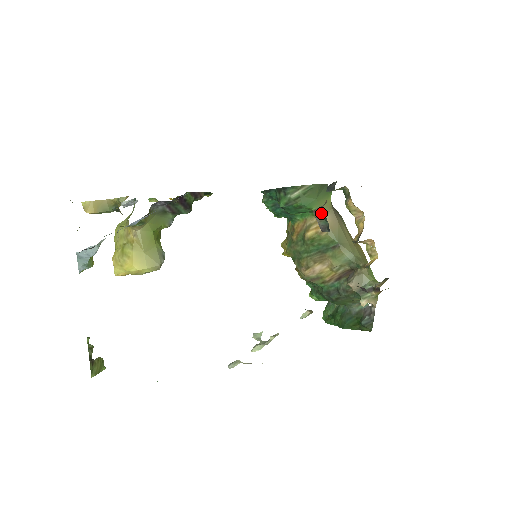
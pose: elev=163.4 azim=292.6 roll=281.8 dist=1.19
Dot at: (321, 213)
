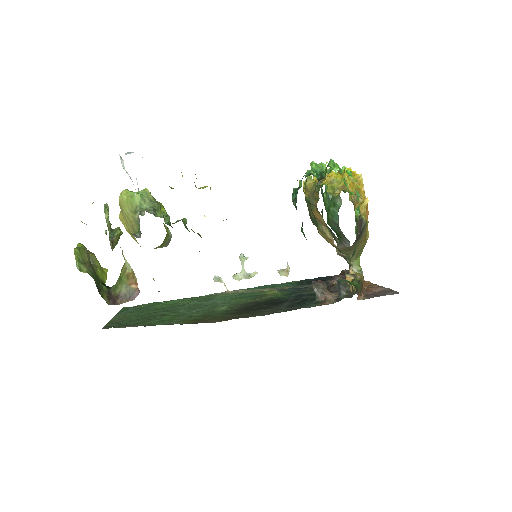
Dot at: (318, 292)
